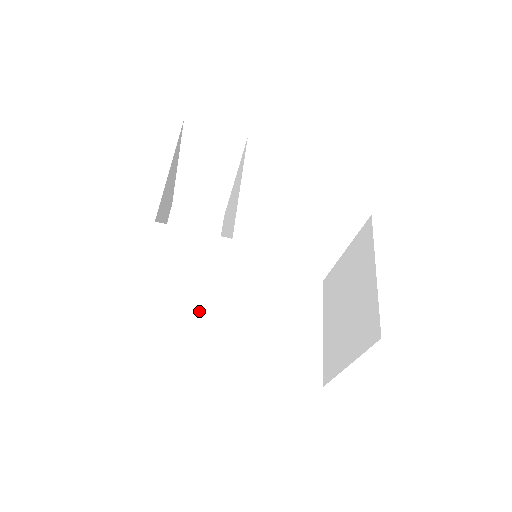
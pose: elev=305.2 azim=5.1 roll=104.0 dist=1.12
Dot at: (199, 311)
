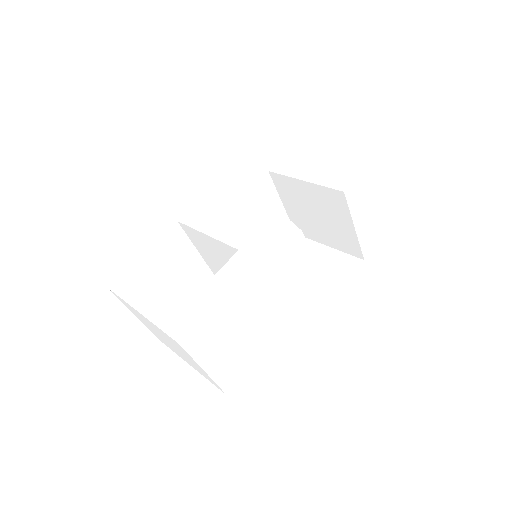
Dot at: (272, 286)
